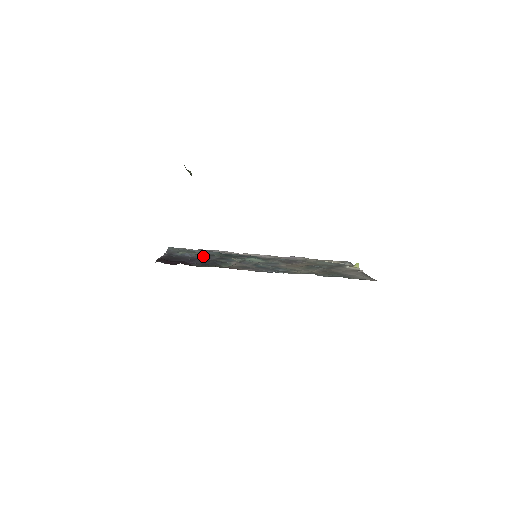
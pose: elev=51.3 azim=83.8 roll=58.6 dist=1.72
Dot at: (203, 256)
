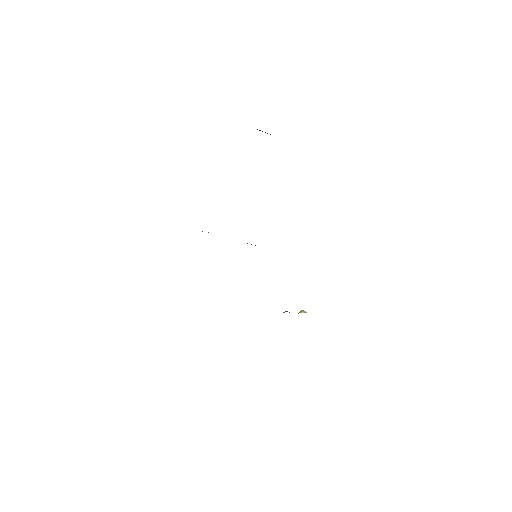
Dot at: occluded
